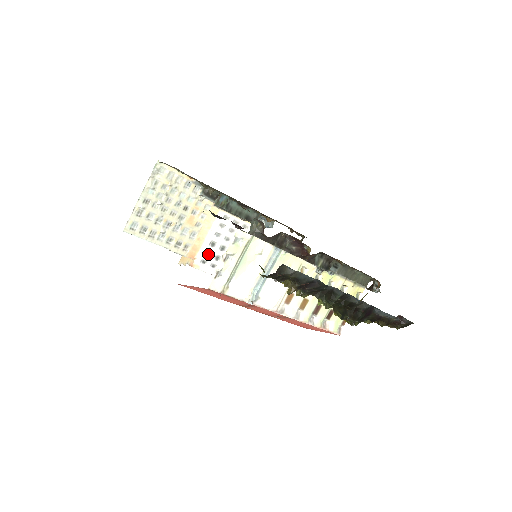
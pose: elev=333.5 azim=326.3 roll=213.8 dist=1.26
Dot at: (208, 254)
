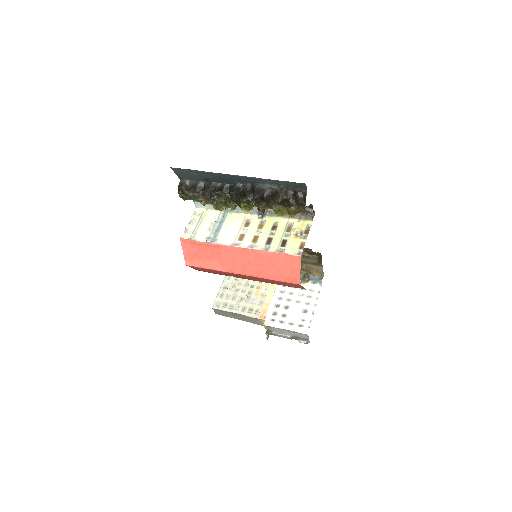
Dot at: (275, 314)
